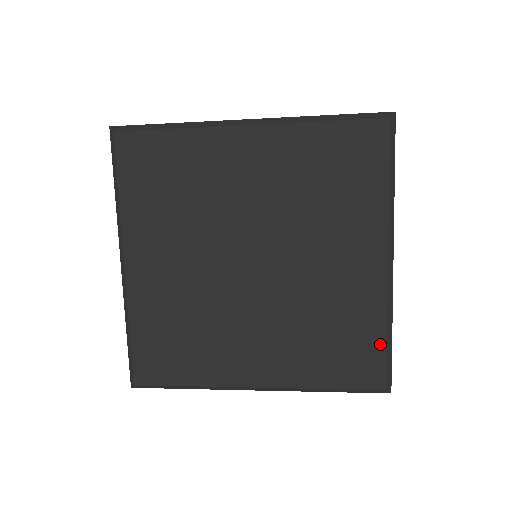
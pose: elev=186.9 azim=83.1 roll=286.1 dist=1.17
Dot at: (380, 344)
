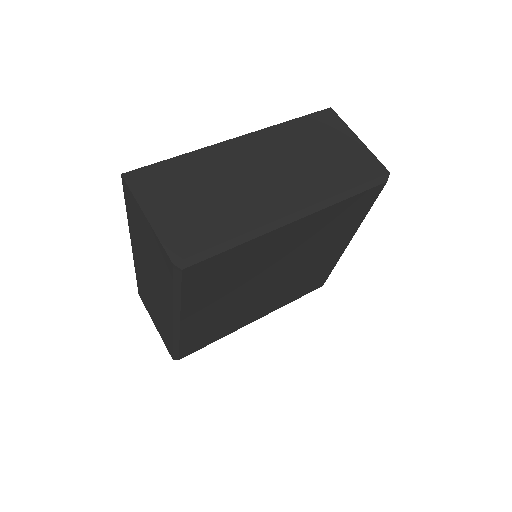
Dot at: (328, 273)
